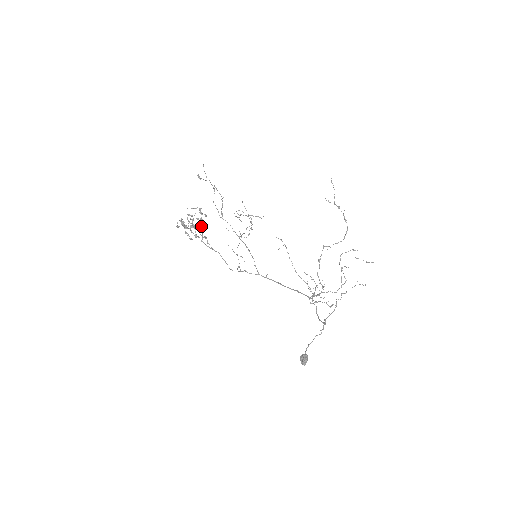
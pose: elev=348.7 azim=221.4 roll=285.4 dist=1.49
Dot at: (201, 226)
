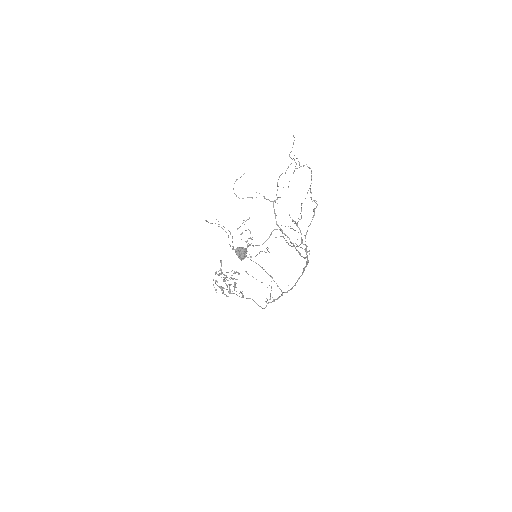
Dot at: (235, 283)
